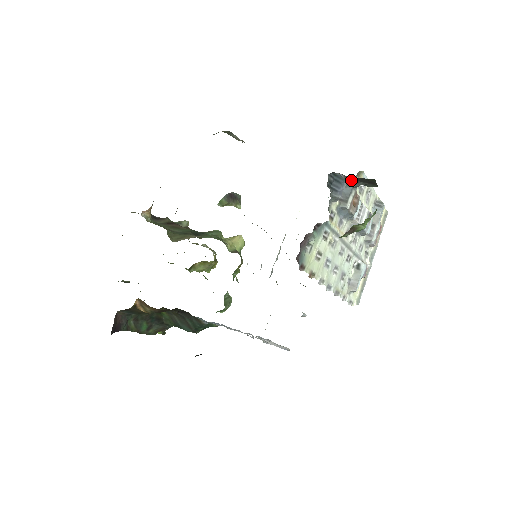
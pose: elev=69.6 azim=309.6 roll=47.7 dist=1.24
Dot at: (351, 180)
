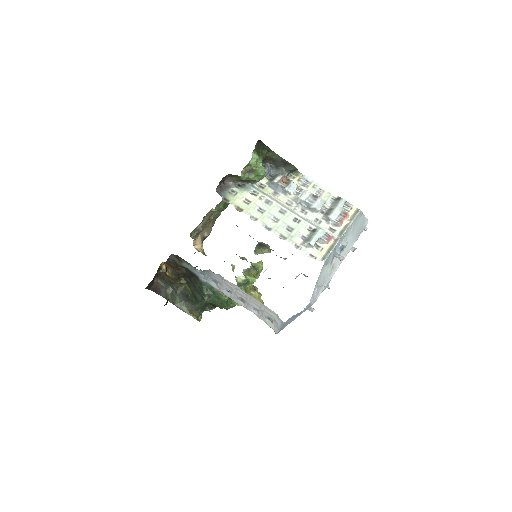
Dot at: (276, 169)
